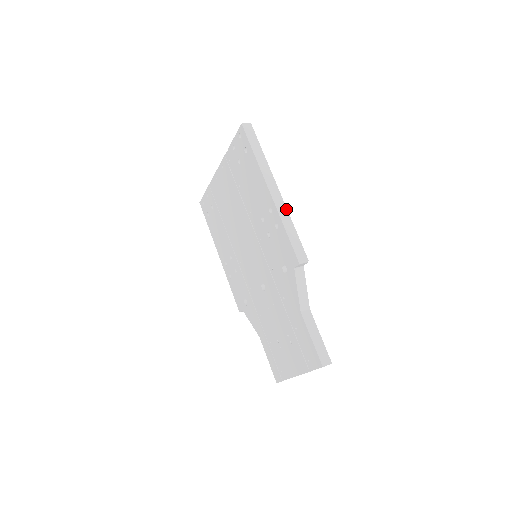
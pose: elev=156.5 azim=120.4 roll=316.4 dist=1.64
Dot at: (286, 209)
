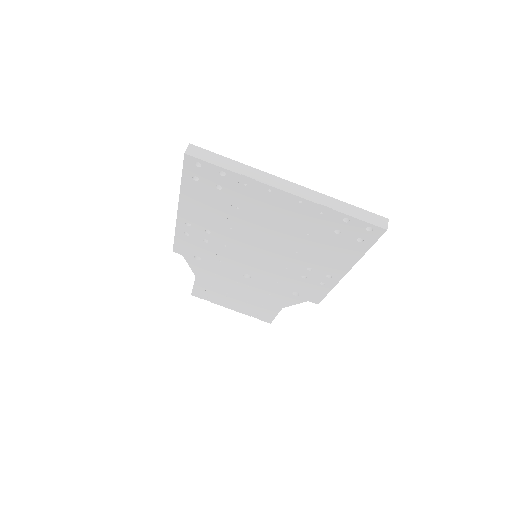
Dot at: occluded
